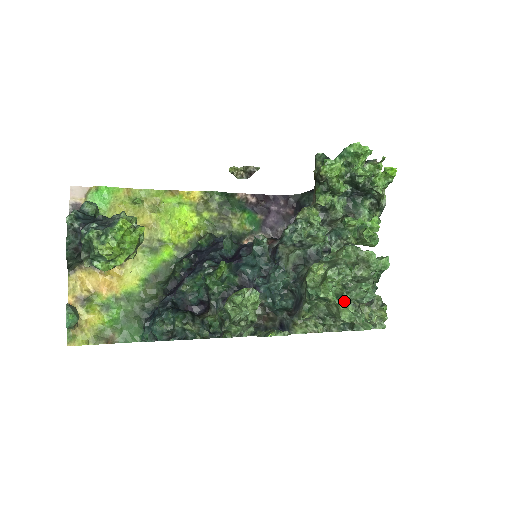
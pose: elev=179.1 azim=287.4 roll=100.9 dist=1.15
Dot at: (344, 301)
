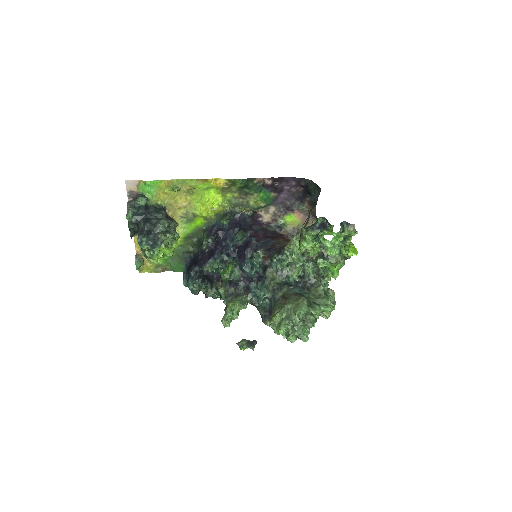
Dot at: (290, 336)
